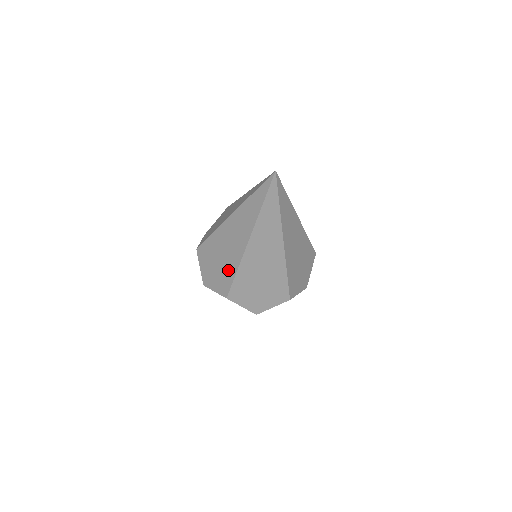
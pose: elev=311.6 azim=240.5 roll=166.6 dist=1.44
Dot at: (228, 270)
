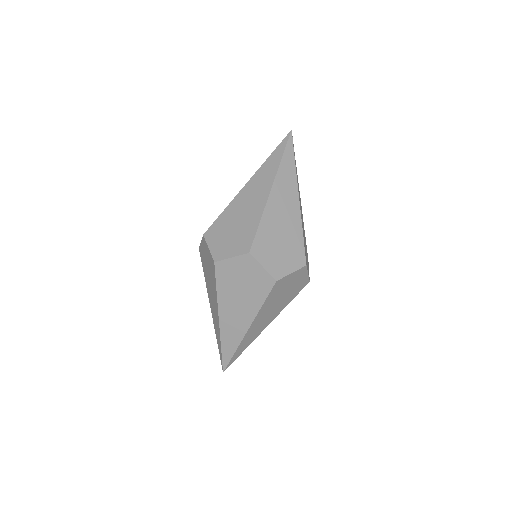
Dot at: (249, 226)
